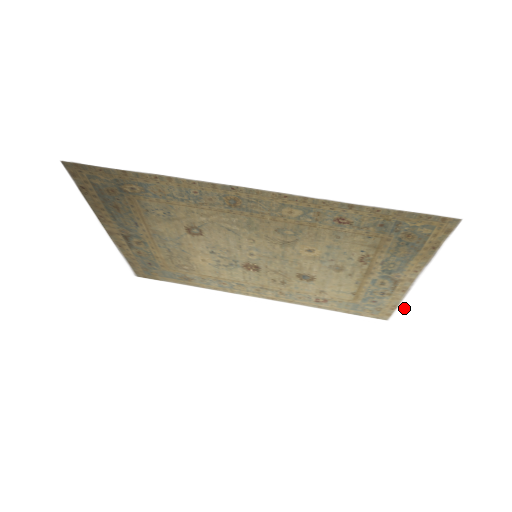
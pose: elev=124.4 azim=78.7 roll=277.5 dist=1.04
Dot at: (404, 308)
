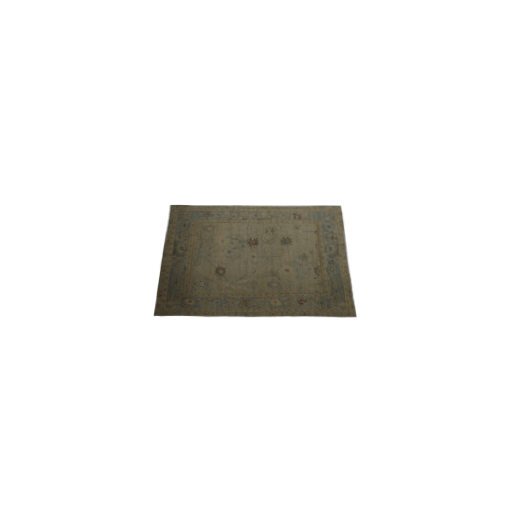
Dot at: (348, 225)
